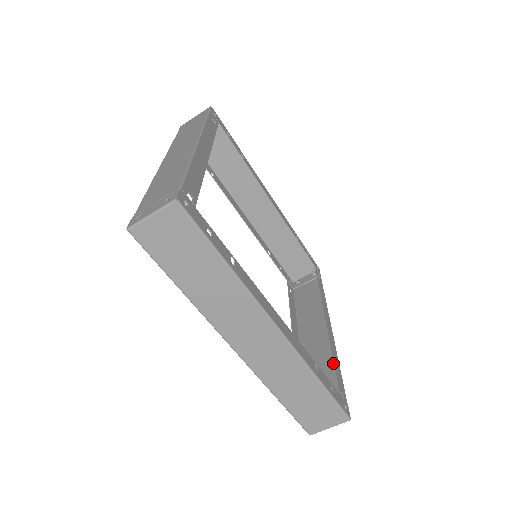
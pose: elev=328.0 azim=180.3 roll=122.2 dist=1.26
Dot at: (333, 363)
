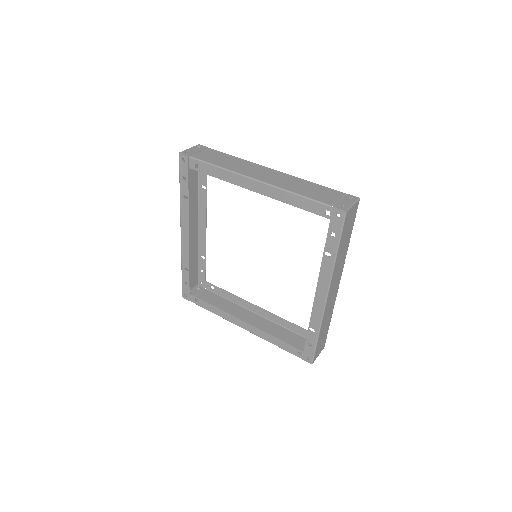
Dot at: (294, 324)
